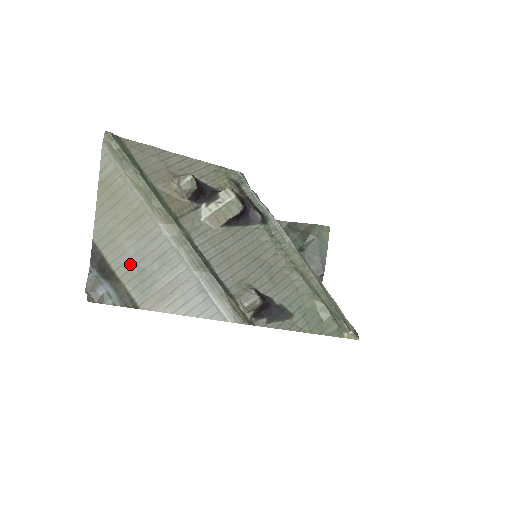
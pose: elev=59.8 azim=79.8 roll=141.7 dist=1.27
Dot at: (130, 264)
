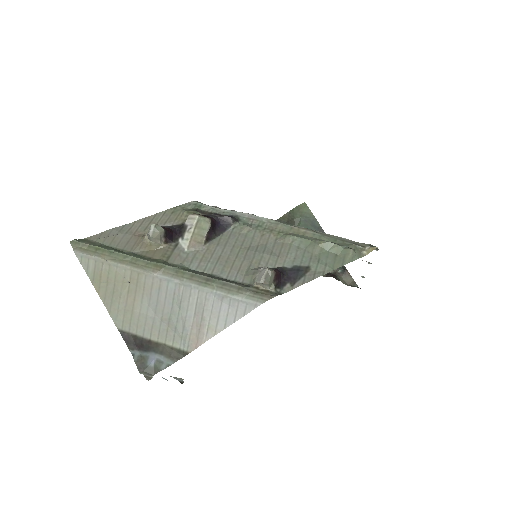
Dot at: (157, 324)
